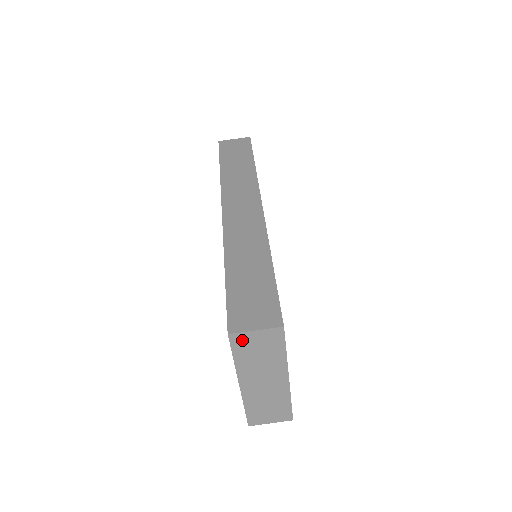
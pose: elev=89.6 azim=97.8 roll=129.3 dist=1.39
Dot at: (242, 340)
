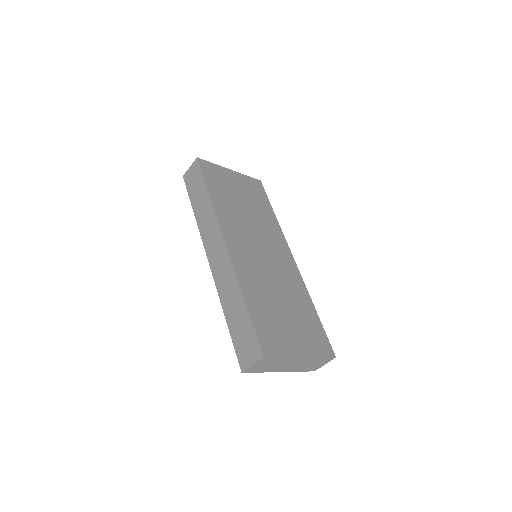
Dot at: (252, 369)
